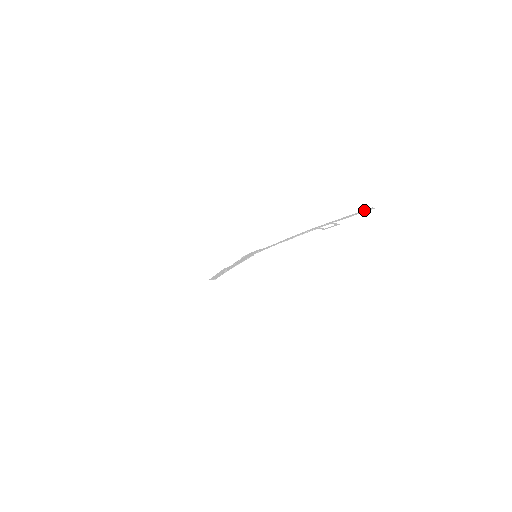
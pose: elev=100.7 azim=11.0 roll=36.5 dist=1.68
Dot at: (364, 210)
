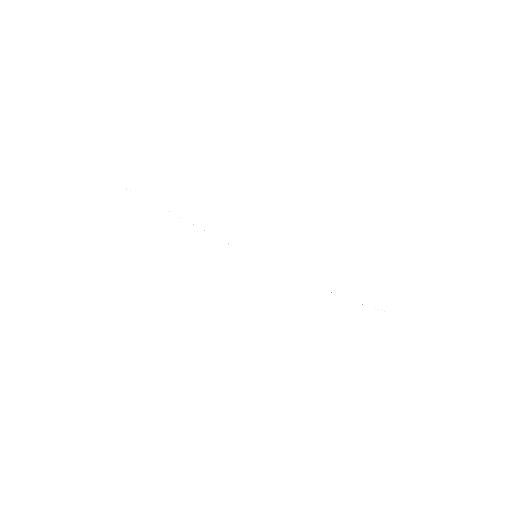
Dot at: occluded
